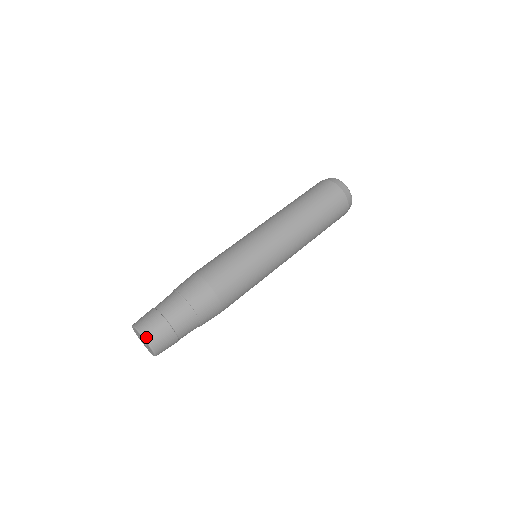
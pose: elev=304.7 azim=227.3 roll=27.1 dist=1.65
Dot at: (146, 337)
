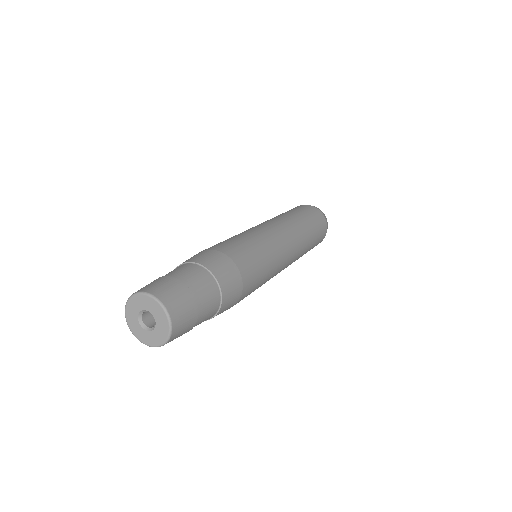
Dot at: (162, 300)
